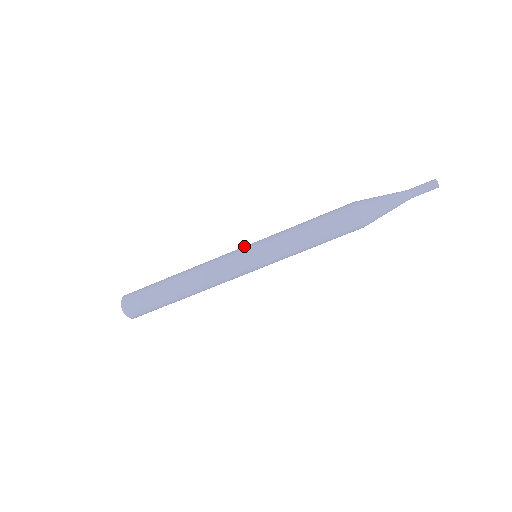
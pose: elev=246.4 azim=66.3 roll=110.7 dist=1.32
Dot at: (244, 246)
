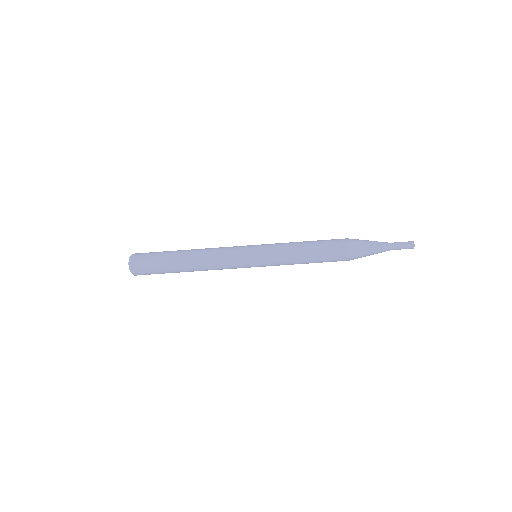
Dot at: (249, 245)
